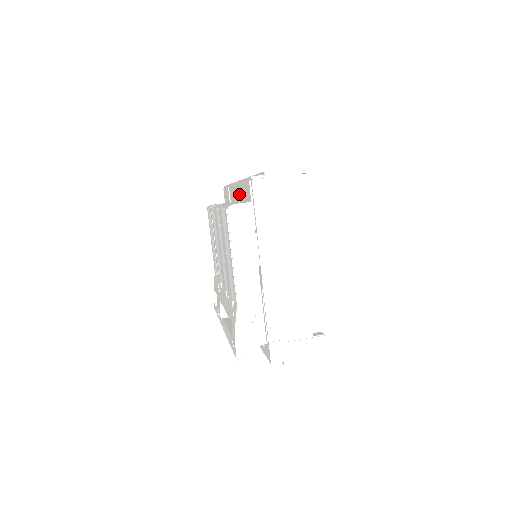
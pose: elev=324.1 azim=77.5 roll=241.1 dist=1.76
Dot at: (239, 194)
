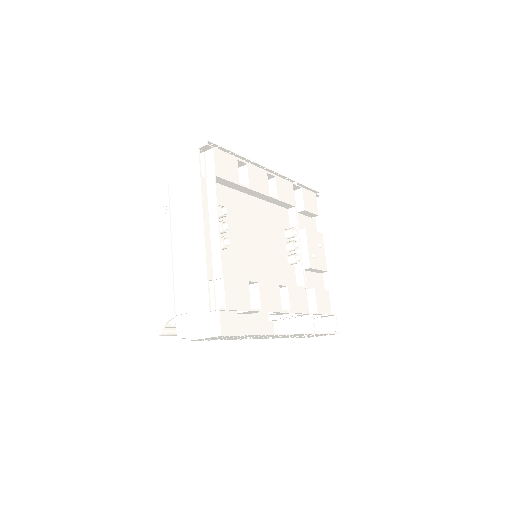
Dot at: occluded
